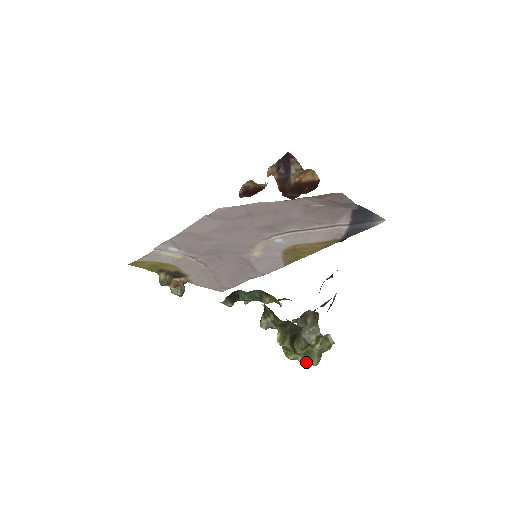
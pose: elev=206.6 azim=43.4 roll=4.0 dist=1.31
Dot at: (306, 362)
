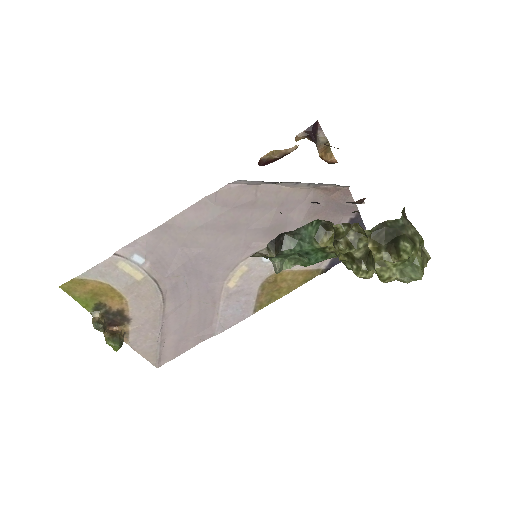
Dot at: (407, 277)
